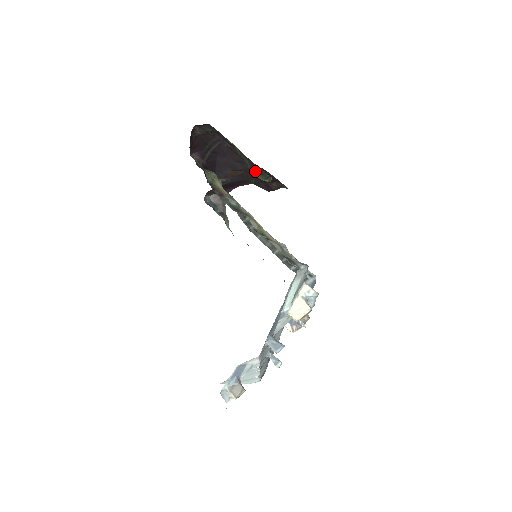
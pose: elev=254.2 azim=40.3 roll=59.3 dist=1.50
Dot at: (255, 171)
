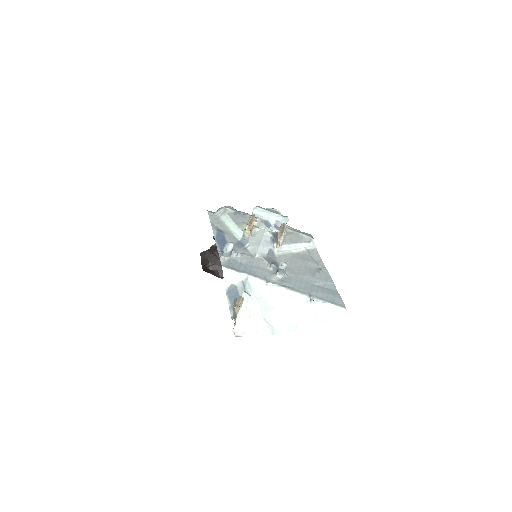
Dot at: occluded
